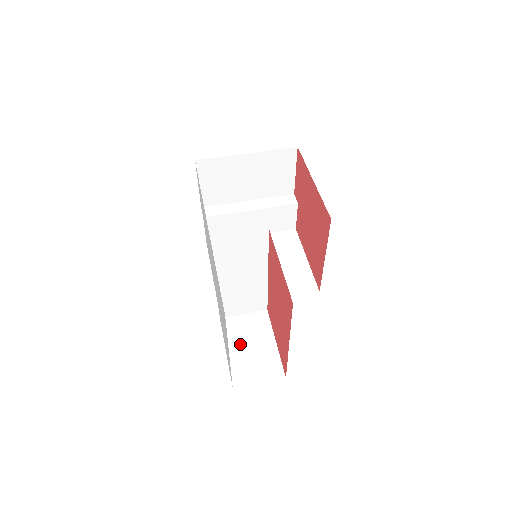
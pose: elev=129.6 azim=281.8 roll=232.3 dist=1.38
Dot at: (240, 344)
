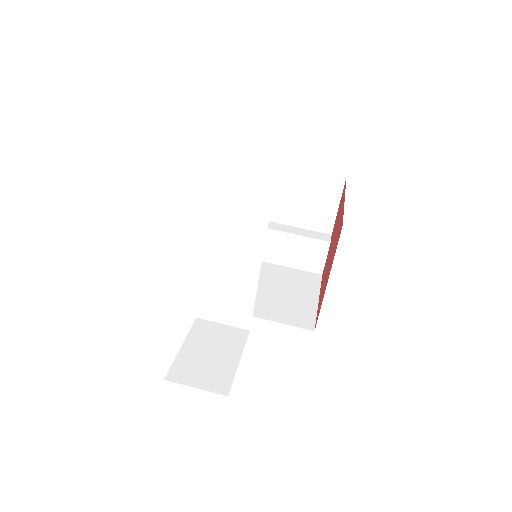
Dot at: (200, 346)
